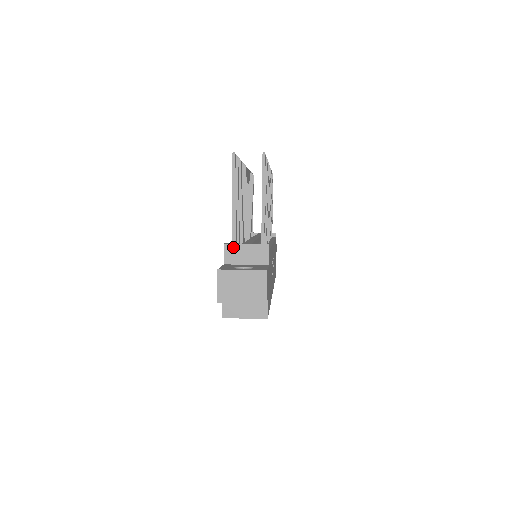
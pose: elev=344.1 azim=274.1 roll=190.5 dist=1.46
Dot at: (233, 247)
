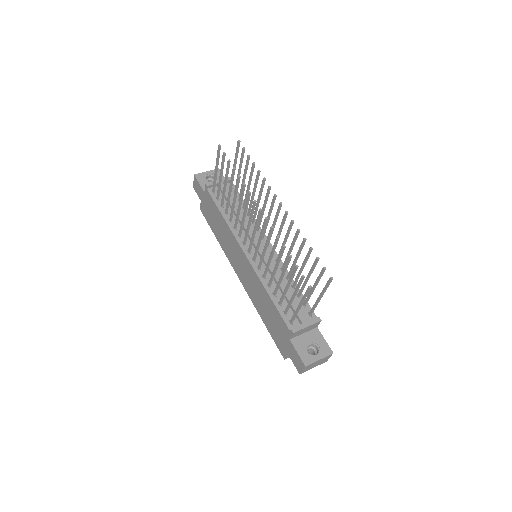
Dot at: (299, 331)
